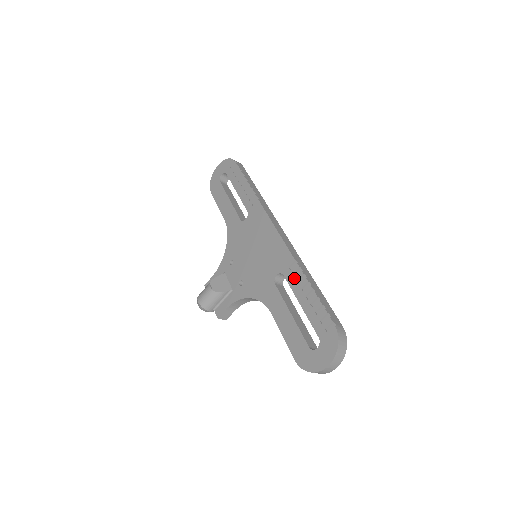
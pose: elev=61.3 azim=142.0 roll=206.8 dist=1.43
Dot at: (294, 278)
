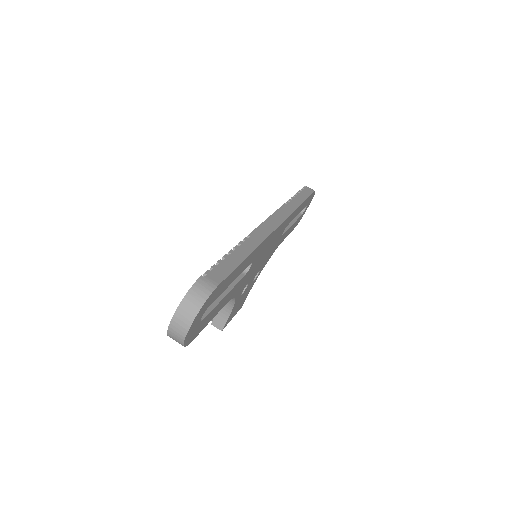
Dot at: occluded
